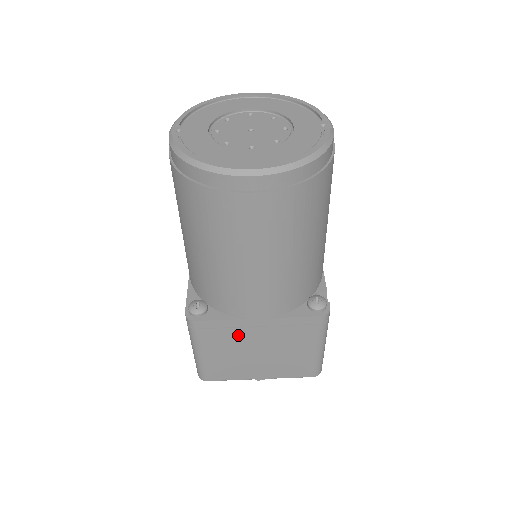
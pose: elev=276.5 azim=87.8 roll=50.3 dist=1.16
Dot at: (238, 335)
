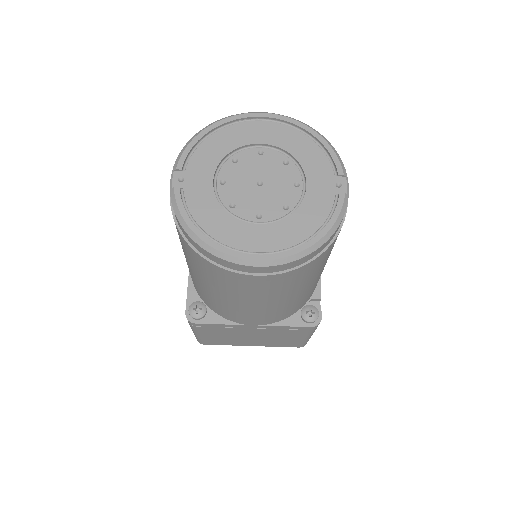
Dot at: (234, 330)
